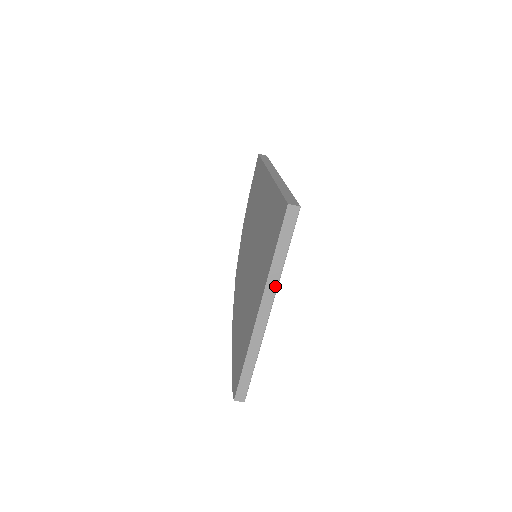
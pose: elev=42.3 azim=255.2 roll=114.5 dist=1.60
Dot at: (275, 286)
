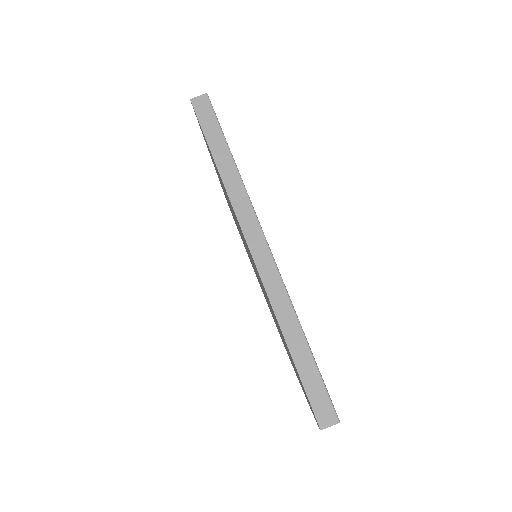
Dot at: (247, 203)
